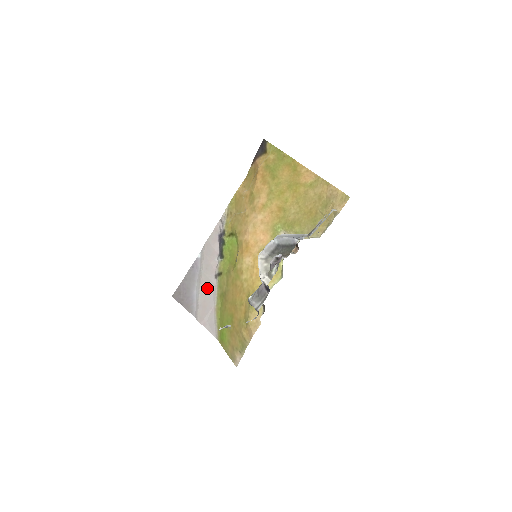
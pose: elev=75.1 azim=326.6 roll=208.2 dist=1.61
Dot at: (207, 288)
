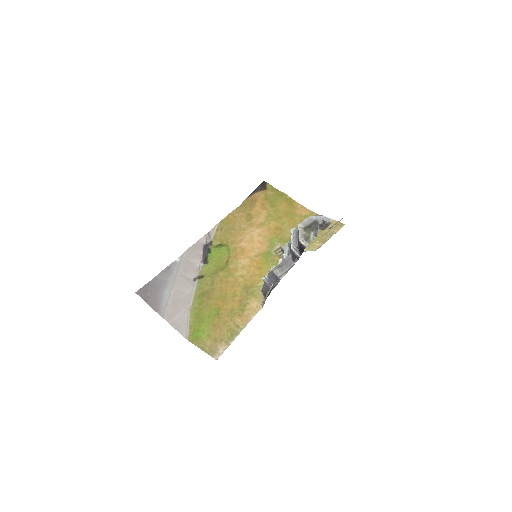
Dot at: (183, 289)
